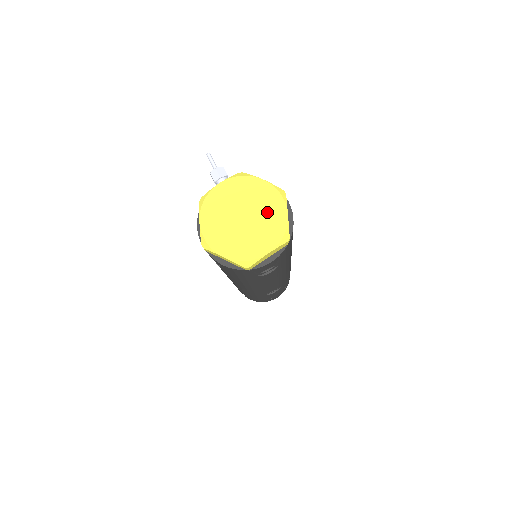
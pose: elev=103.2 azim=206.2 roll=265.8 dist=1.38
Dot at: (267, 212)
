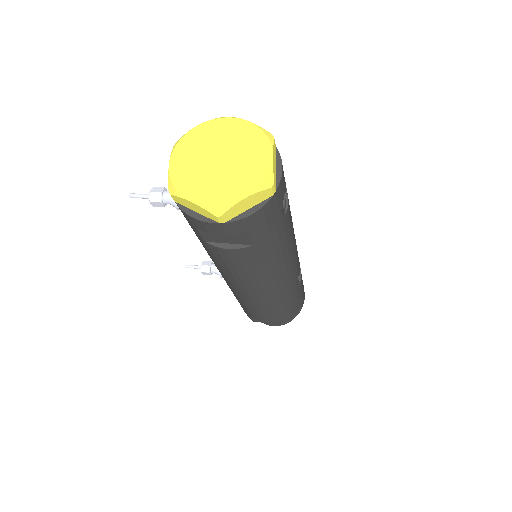
Dot at: (231, 137)
